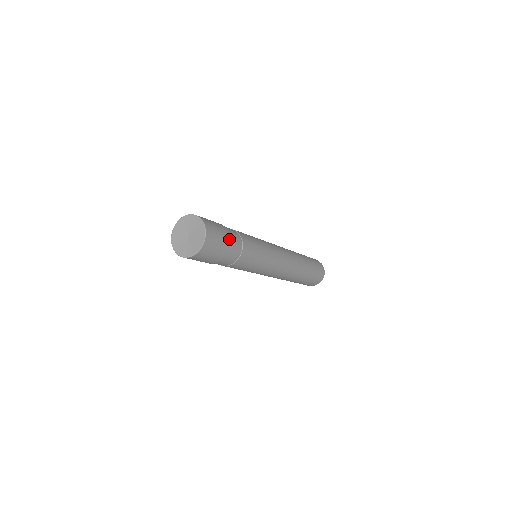
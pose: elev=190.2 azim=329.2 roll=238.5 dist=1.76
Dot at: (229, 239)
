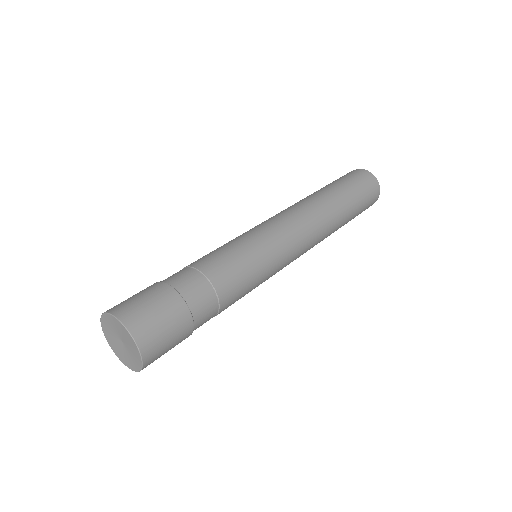
Dot at: (191, 324)
